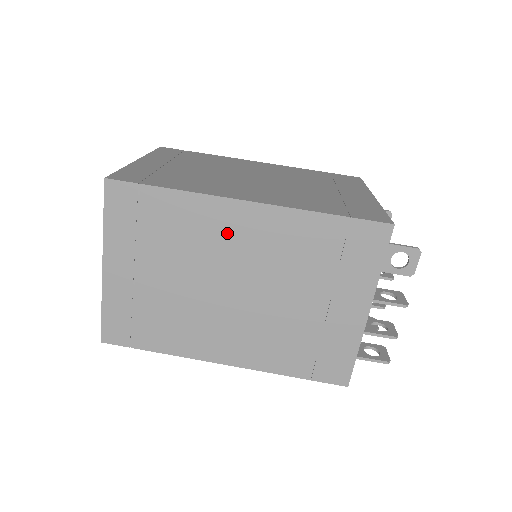
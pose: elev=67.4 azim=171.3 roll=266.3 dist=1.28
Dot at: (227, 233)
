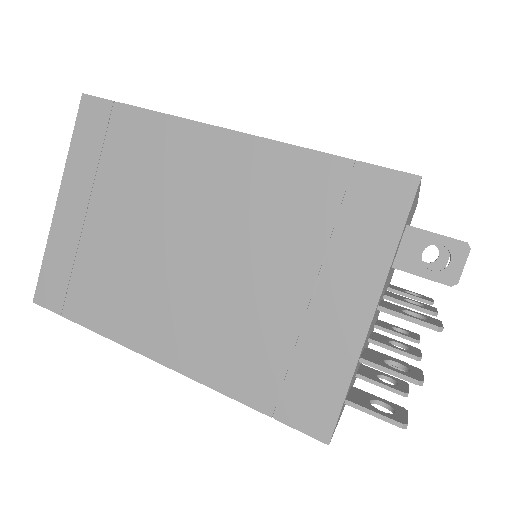
Dot at: (197, 170)
